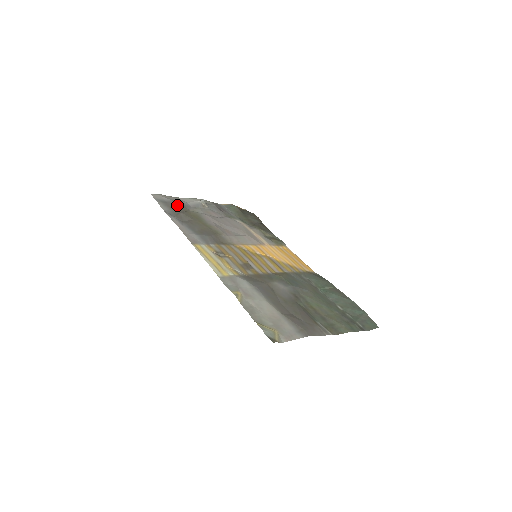
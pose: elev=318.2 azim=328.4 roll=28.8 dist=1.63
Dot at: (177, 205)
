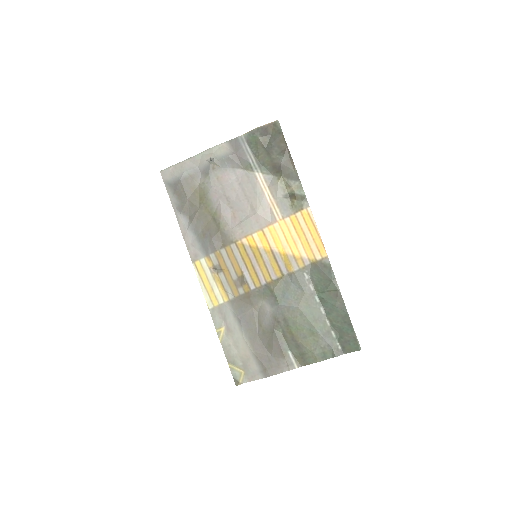
Dot at: (184, 186)
